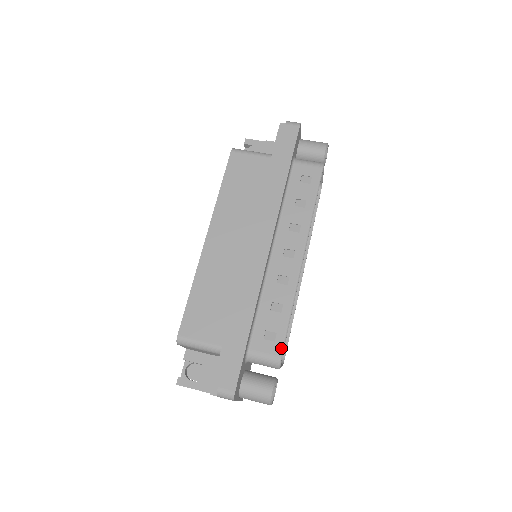
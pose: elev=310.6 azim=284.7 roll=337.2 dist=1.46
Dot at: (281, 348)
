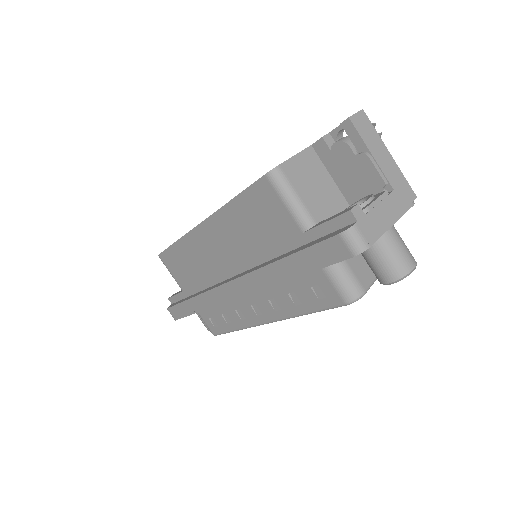
Dot at: (217, 334)
